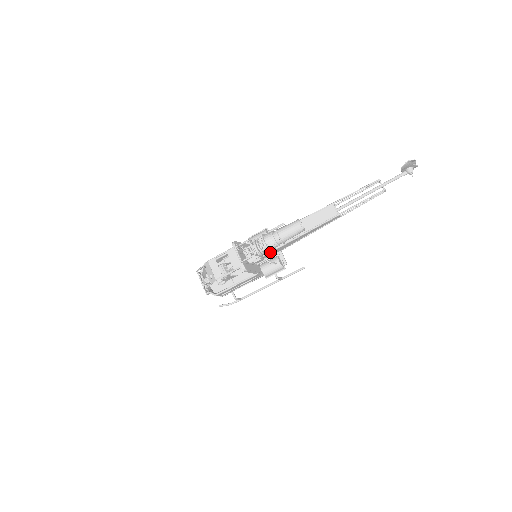
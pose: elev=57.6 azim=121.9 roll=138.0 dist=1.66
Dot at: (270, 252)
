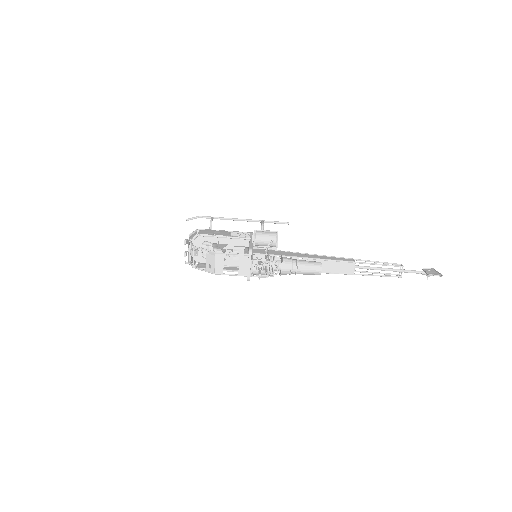
Dot at: occluded
